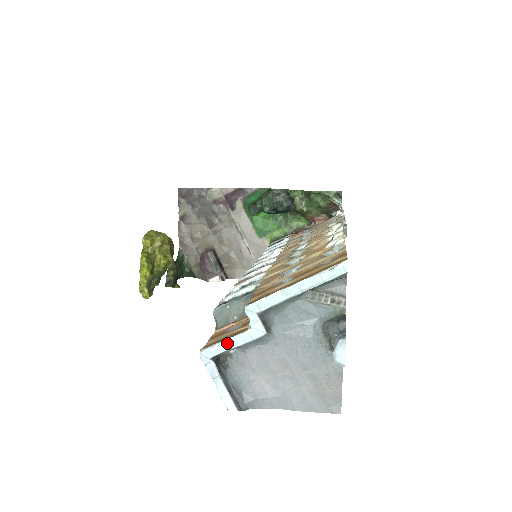
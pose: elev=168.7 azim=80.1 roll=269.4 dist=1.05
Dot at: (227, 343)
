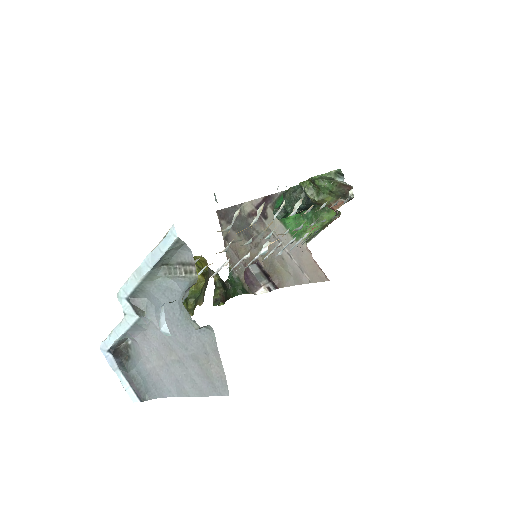
Dot at: (113, 333)
